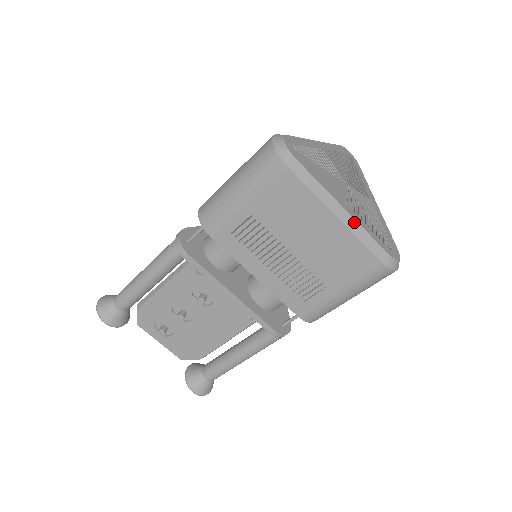
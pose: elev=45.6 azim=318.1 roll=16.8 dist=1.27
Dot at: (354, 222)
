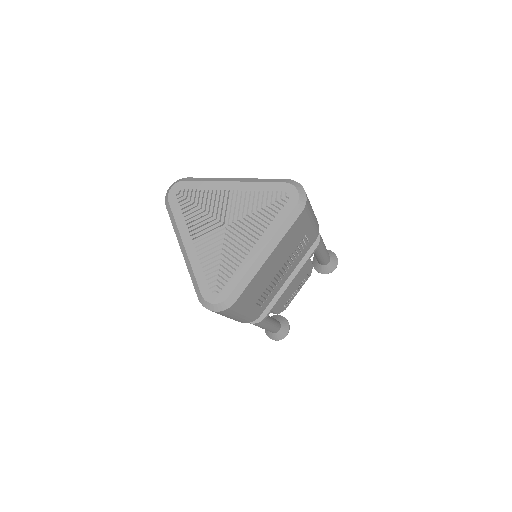
Dot at: (188, 259)
